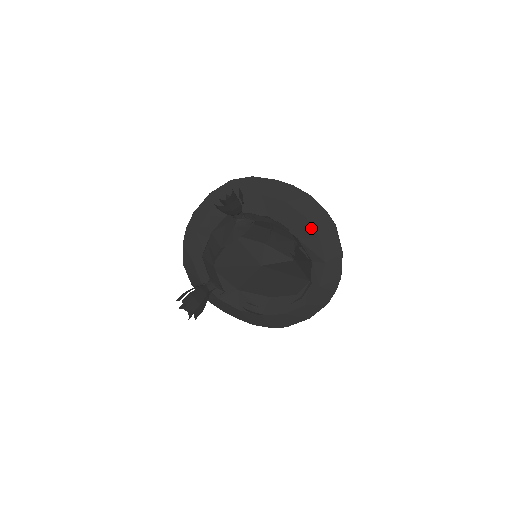
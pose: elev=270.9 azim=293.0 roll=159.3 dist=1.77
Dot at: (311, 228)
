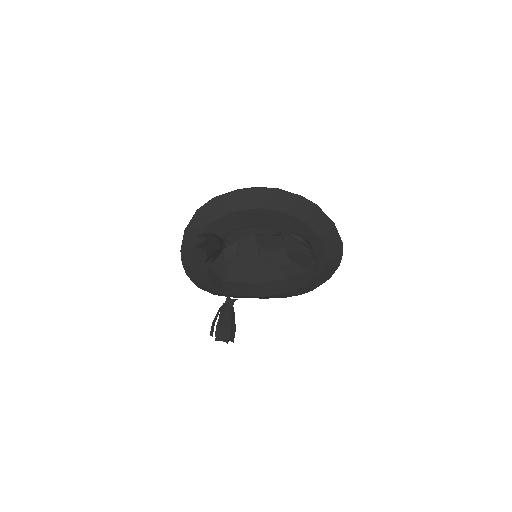
Dot at: (294, 219)
